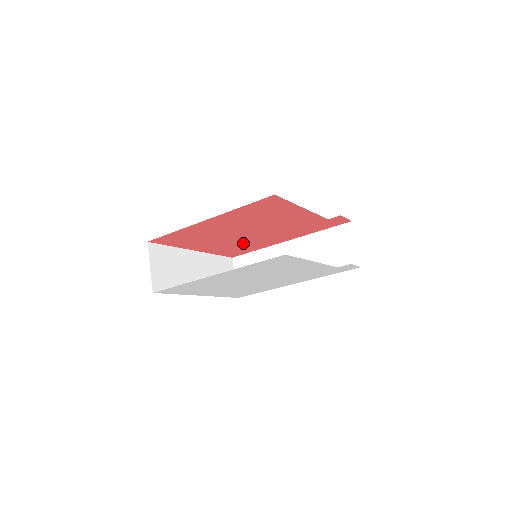
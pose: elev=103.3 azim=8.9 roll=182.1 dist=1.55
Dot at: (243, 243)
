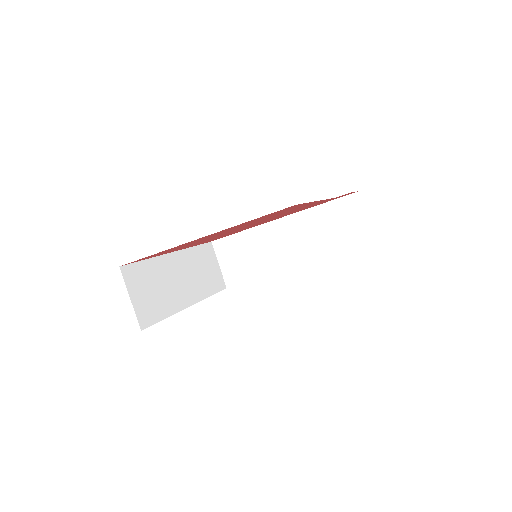
Dot at: (230, 233)
